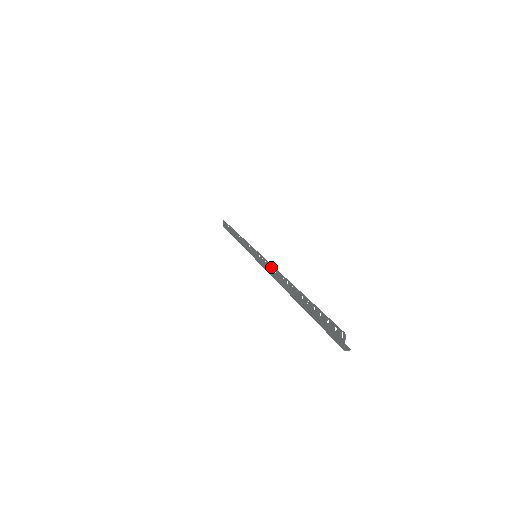
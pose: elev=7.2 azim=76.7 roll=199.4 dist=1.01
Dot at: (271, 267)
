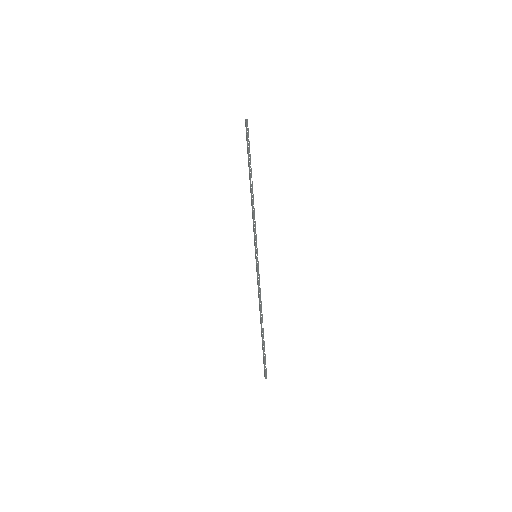
Dot at: (258, 294)
